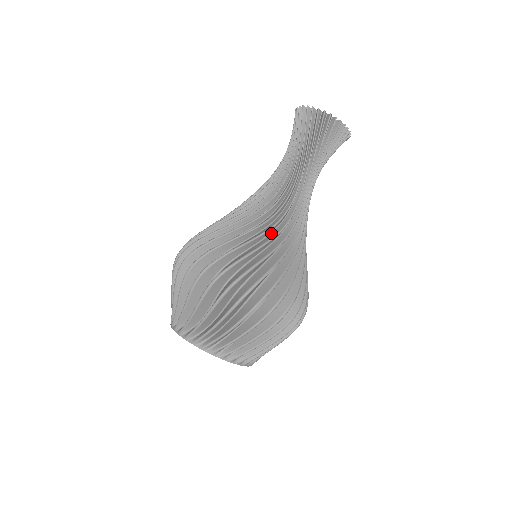
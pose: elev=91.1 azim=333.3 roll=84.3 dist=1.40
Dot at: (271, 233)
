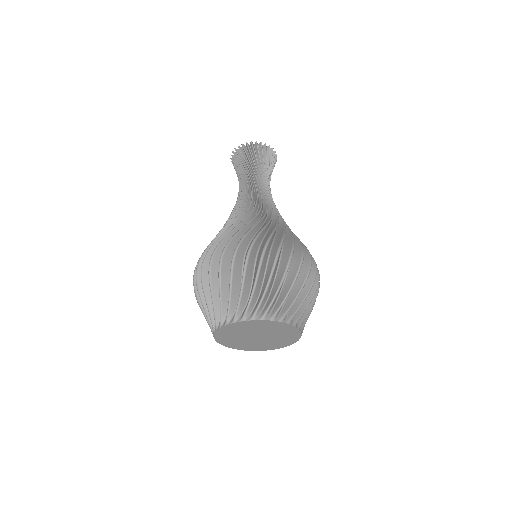
Dot at: occluded
